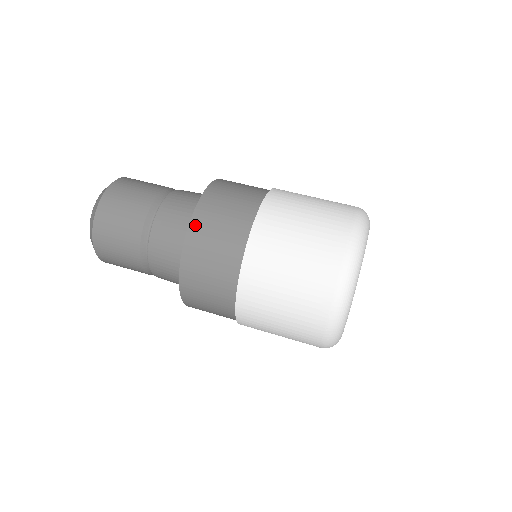
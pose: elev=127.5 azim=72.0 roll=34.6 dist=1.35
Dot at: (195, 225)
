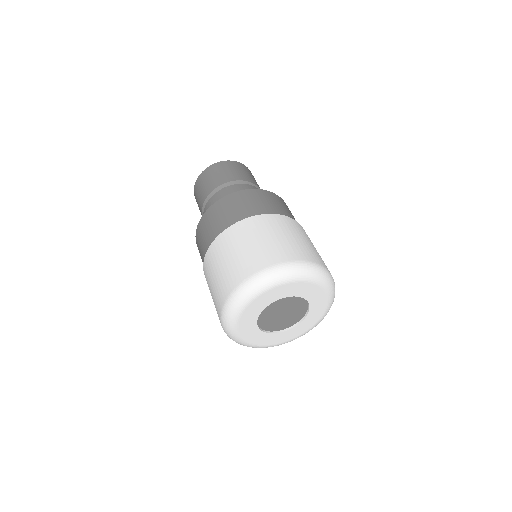
Dot at: (248, 192)
